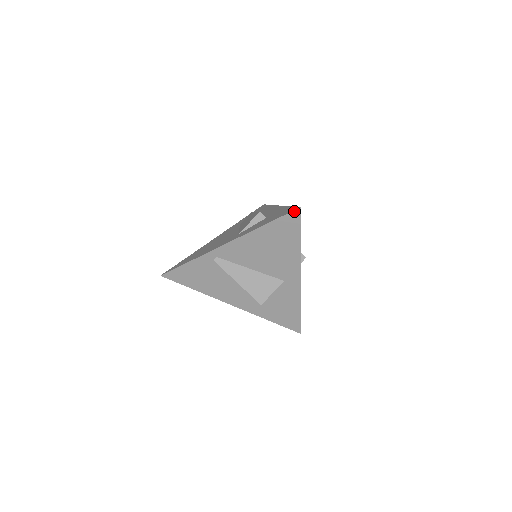
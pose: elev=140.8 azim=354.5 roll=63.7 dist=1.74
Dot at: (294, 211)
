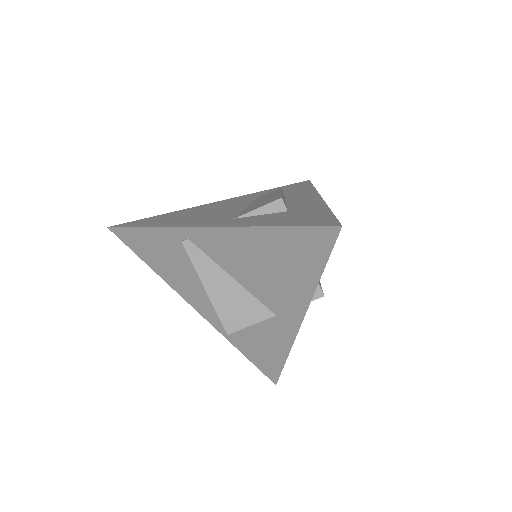
Dot at: (329, 227)
